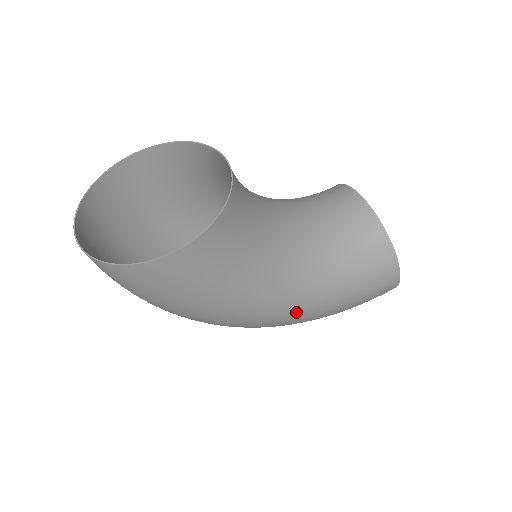
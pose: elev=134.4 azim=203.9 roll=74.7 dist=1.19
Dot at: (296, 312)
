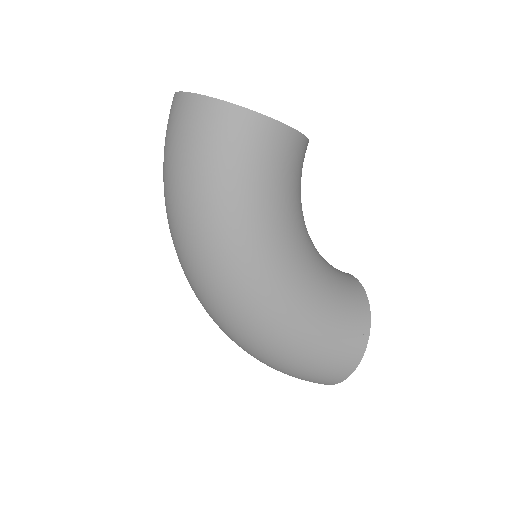
Dot at: (281, 299)
